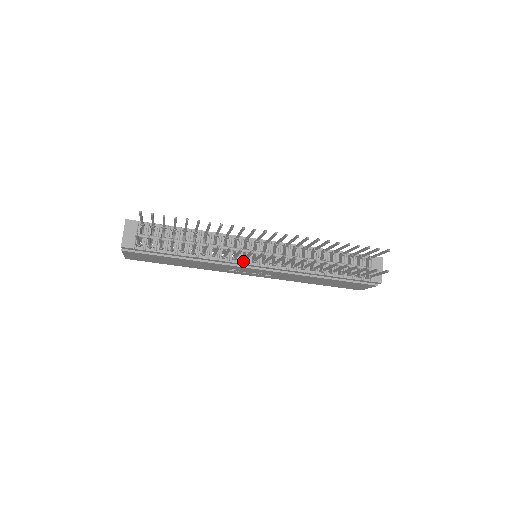
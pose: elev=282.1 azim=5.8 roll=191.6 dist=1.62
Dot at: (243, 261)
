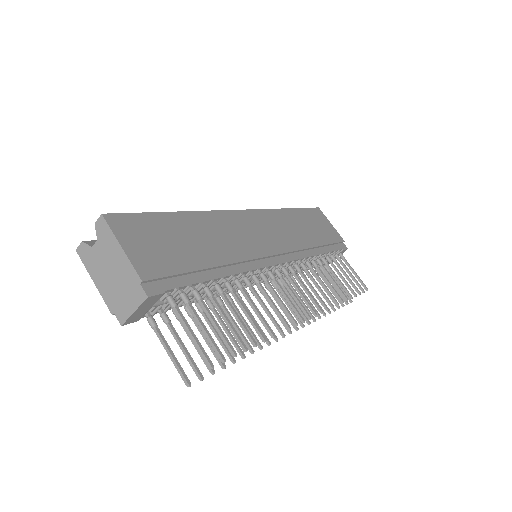
Dot at: (250, 290)
